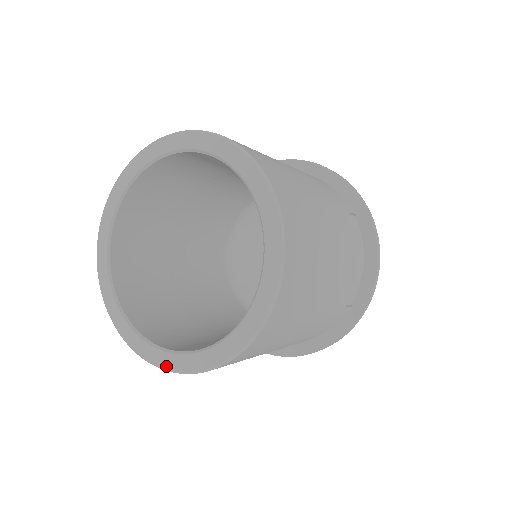
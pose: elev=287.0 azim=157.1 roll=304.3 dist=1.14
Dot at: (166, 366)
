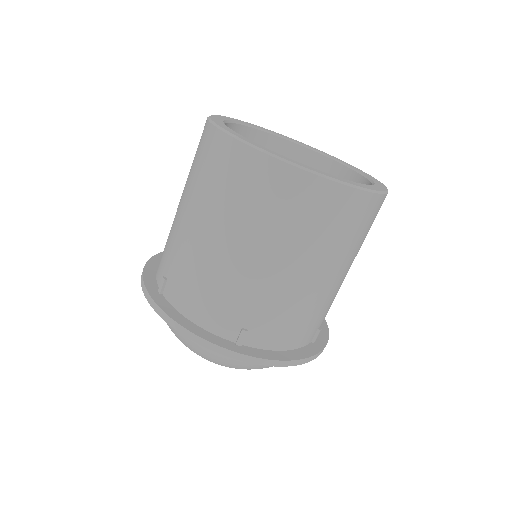
Dot at: (307, 167)
